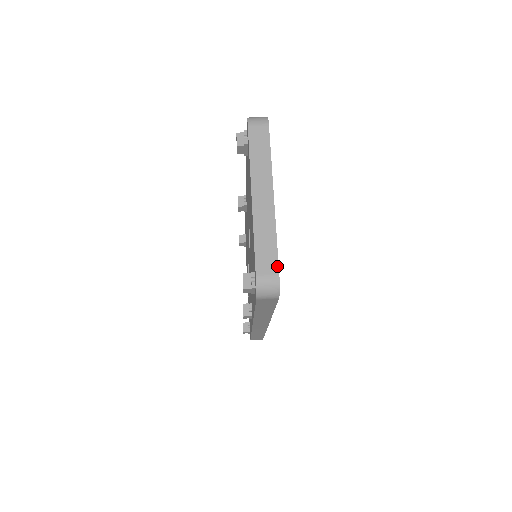
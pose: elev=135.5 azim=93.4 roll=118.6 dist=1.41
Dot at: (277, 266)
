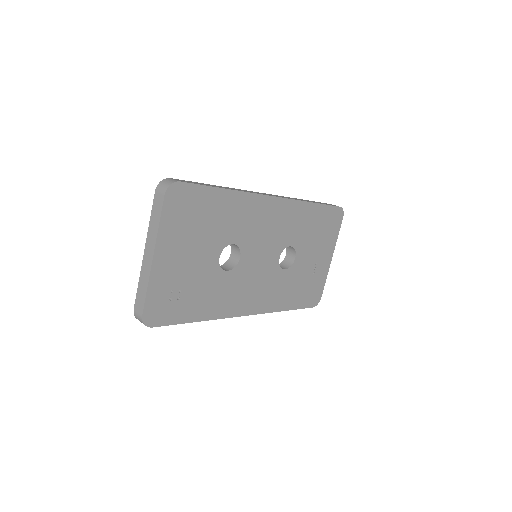
Dot at: (143, 309)
